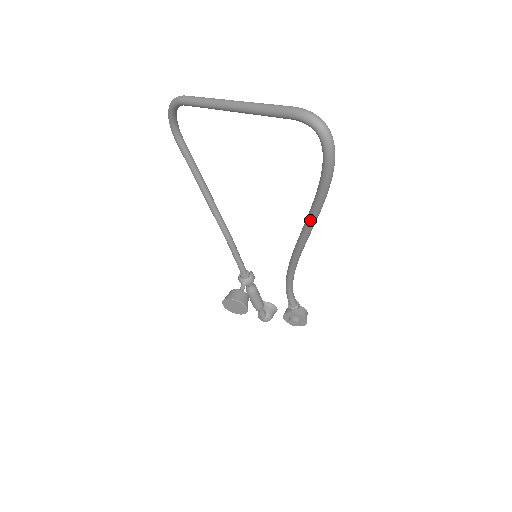
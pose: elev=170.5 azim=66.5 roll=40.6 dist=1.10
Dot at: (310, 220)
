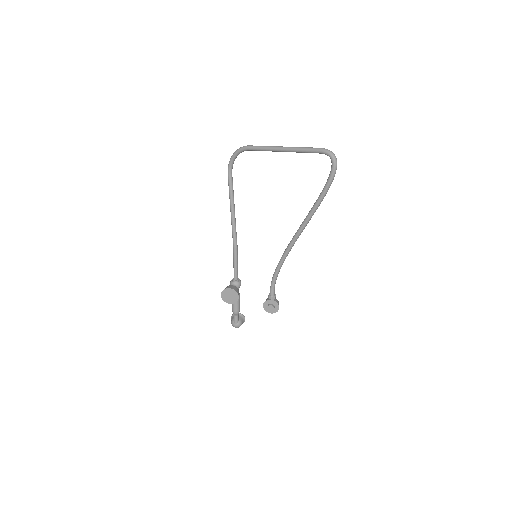
Dot at: (311, 213)
